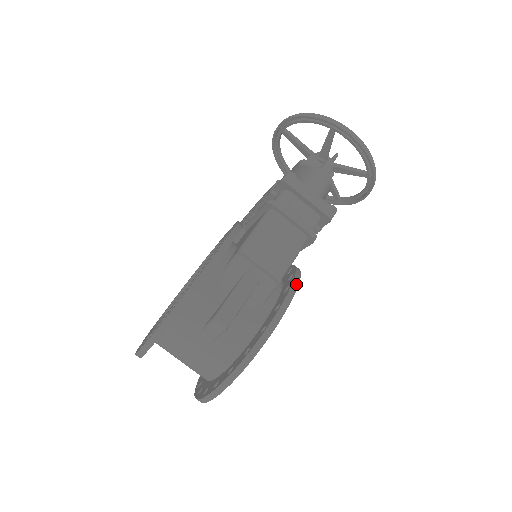
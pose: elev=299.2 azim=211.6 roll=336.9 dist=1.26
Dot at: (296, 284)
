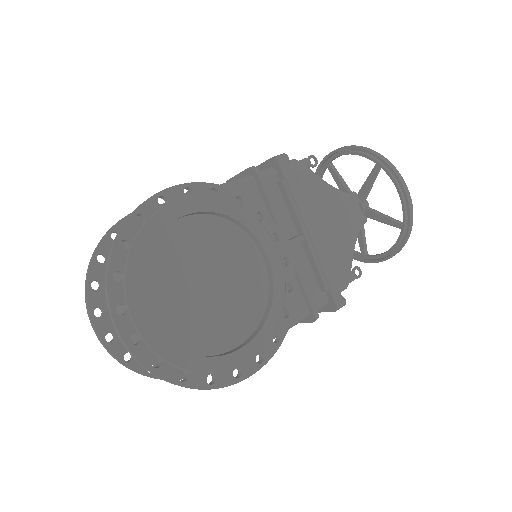
Dot at: (220, 186)
